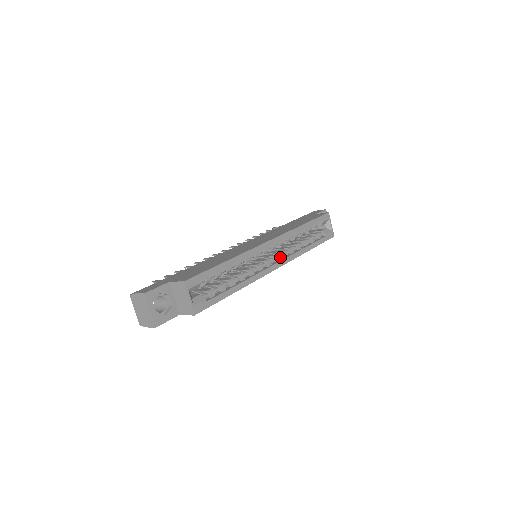
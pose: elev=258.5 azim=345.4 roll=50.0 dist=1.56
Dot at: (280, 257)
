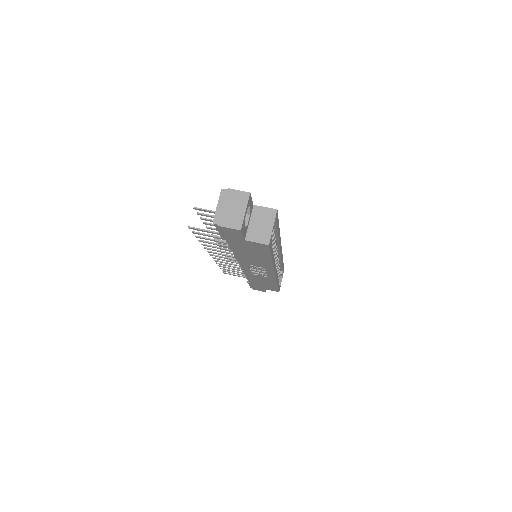
Dot at: occluded
